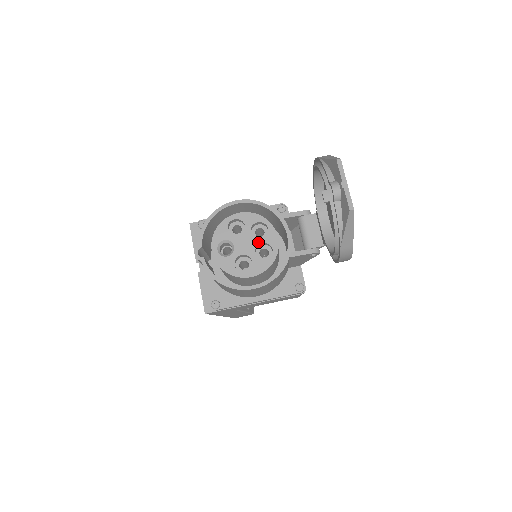
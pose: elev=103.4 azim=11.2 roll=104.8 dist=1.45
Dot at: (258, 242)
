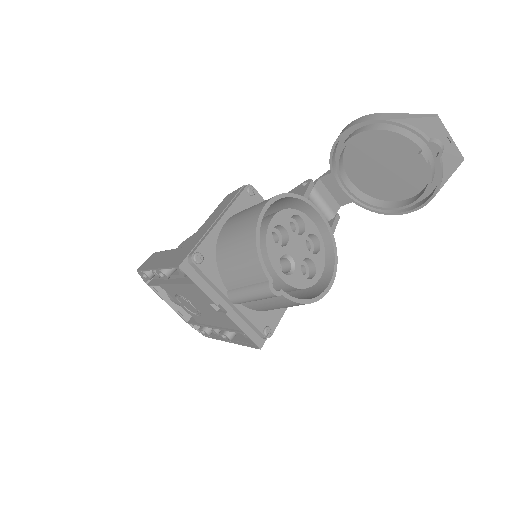
Dot at: (304, 238)
